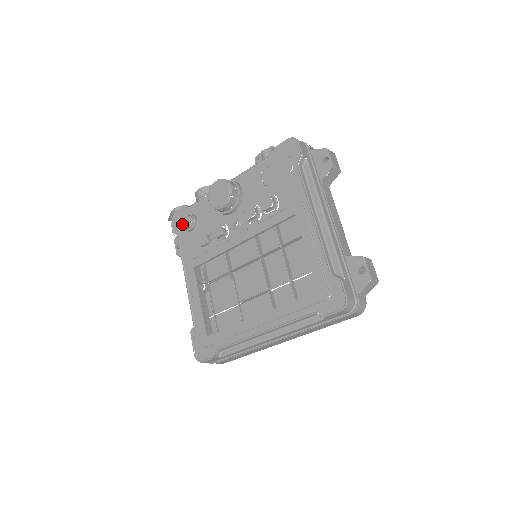
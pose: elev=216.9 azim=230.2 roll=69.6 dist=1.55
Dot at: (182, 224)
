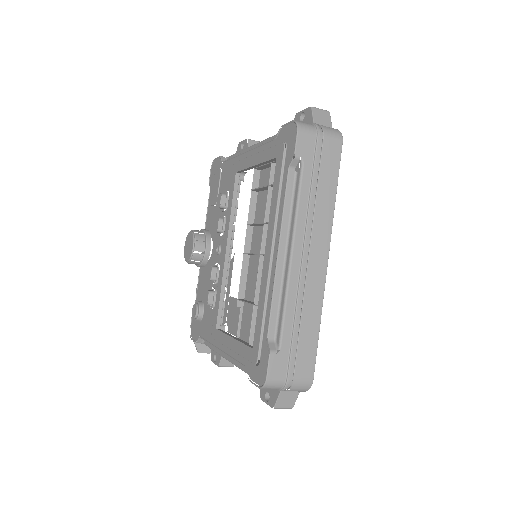
Dot at: (197, 324)
